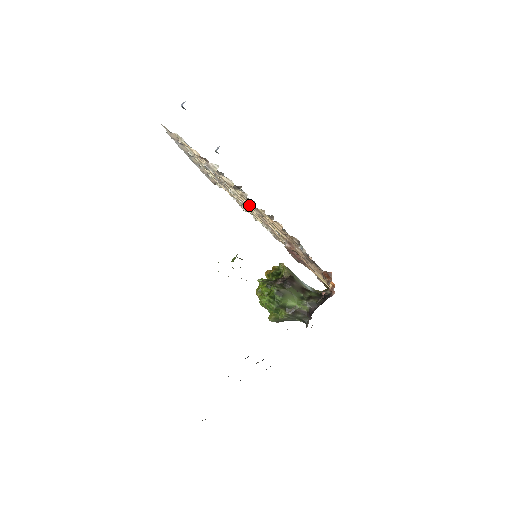
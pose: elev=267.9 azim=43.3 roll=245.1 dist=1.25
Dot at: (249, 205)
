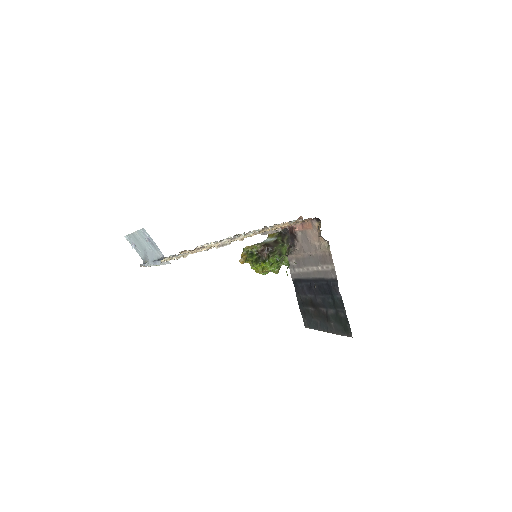
Dot at: occluded
